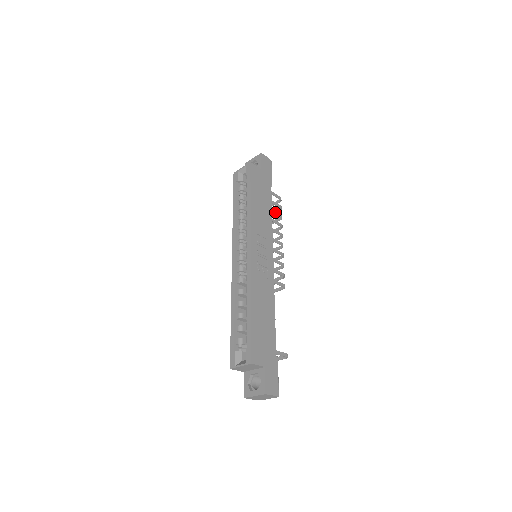
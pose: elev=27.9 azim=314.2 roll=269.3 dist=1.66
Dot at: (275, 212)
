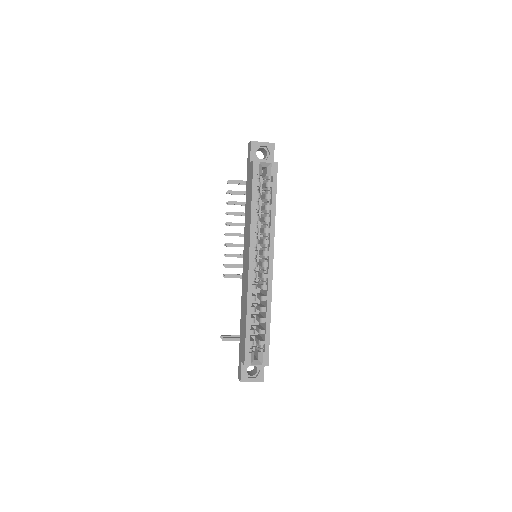
Dot at: occluded
